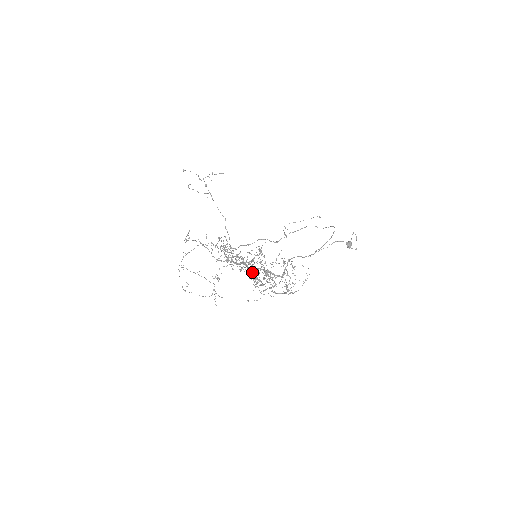
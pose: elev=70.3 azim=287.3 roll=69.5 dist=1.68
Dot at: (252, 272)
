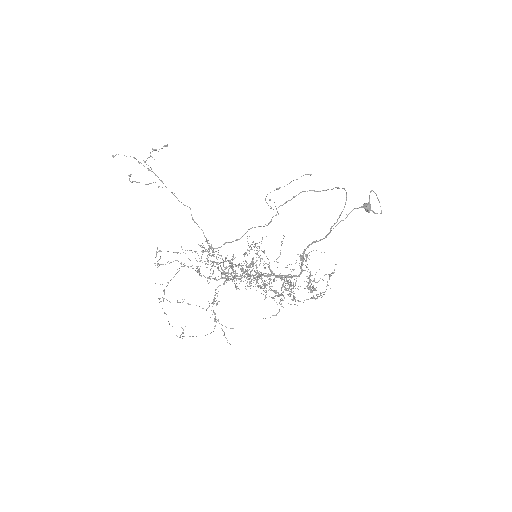
Dot at: (264, 284)
